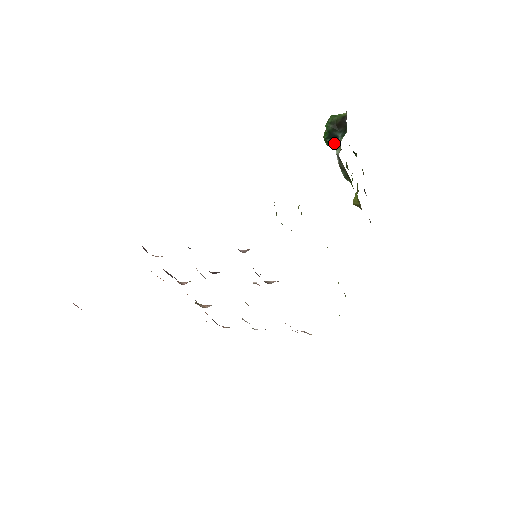
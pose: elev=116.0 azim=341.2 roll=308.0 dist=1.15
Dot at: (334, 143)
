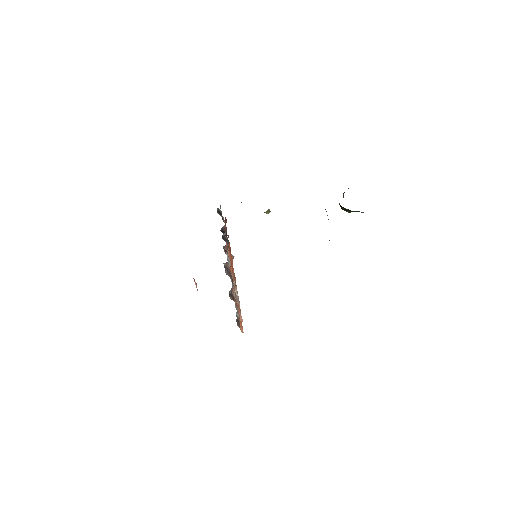
Dot at: occluded
